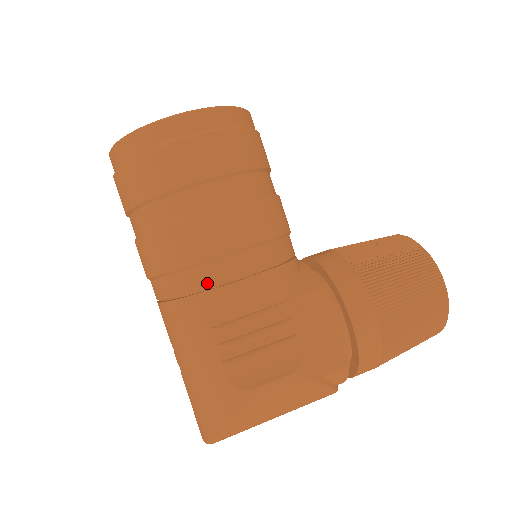
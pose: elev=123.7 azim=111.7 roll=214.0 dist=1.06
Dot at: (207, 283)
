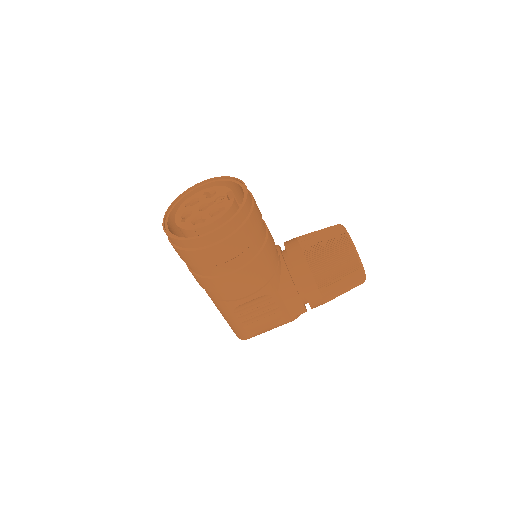
Dot at: (231, 299)
